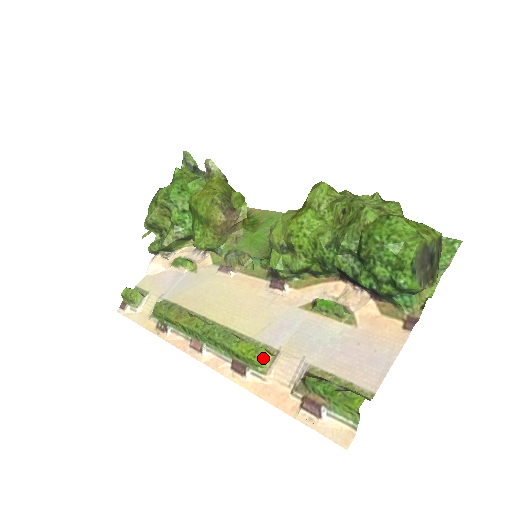
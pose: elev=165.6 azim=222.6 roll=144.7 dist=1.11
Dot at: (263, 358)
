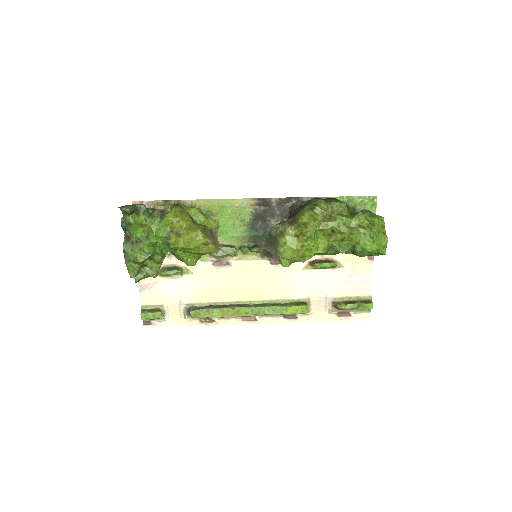
Dot at: (307, 309)
